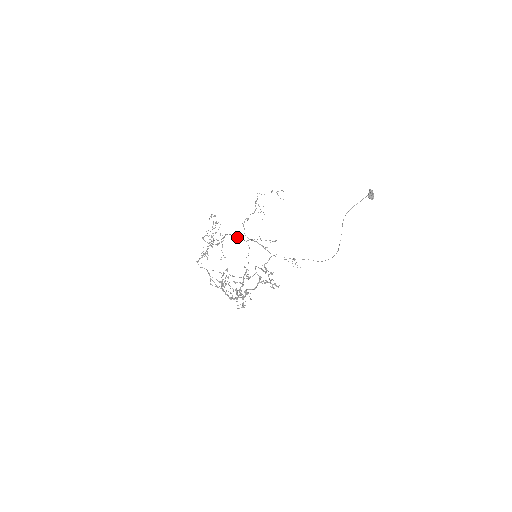
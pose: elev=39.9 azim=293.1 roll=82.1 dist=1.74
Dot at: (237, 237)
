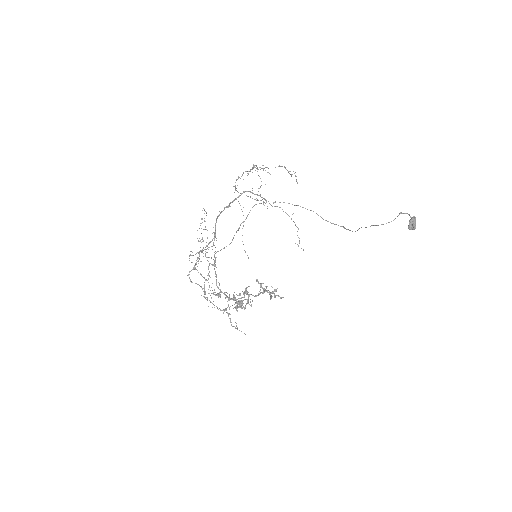
Dot at: (228, 207)
